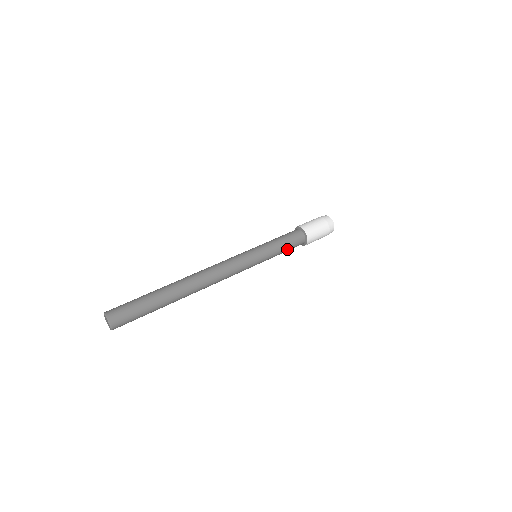
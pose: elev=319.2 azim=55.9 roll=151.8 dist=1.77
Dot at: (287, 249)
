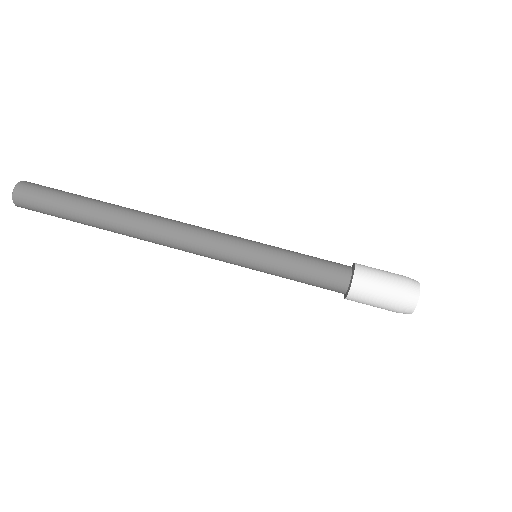
Dot at: (306, 283)
